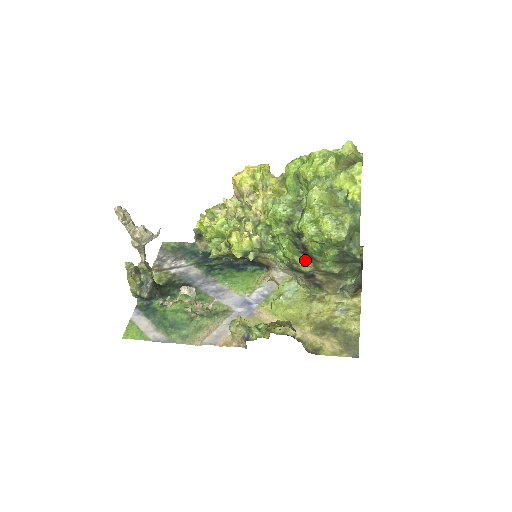
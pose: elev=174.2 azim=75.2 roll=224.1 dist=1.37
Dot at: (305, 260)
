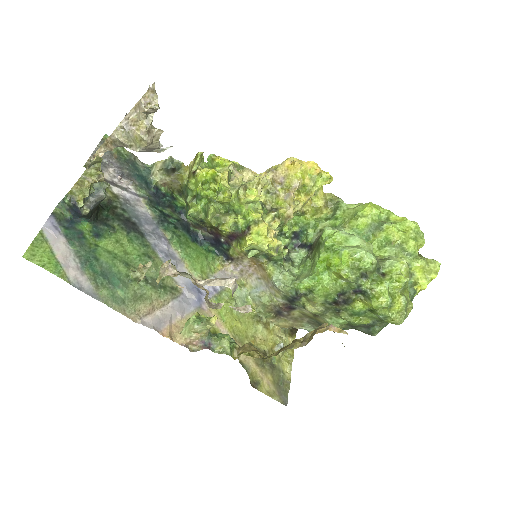
Dot at: (322, 303)
